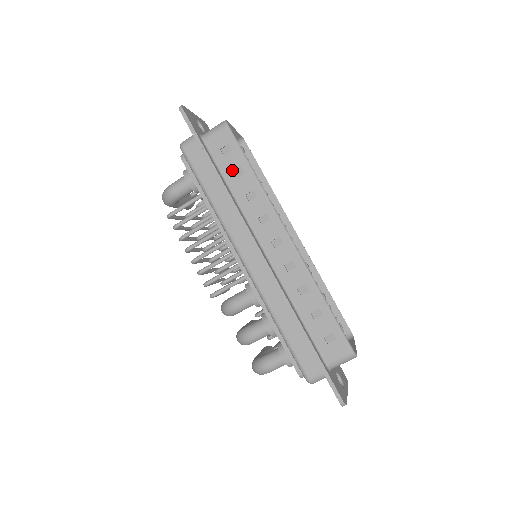
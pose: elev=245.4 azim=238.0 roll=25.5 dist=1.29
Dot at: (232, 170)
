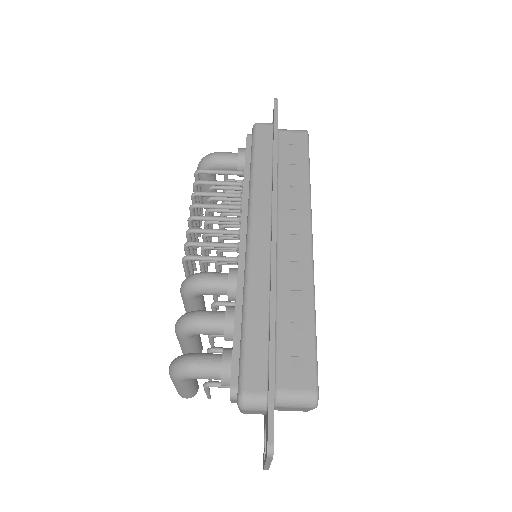
Dot at: (290, 162)
